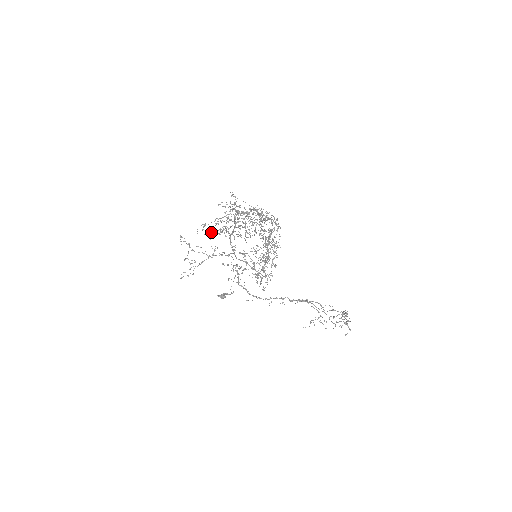
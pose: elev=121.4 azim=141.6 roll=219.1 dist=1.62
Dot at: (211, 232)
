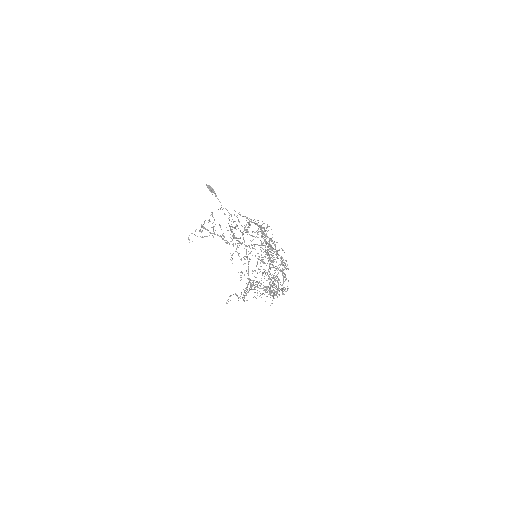
Dot at: (238, 255)
